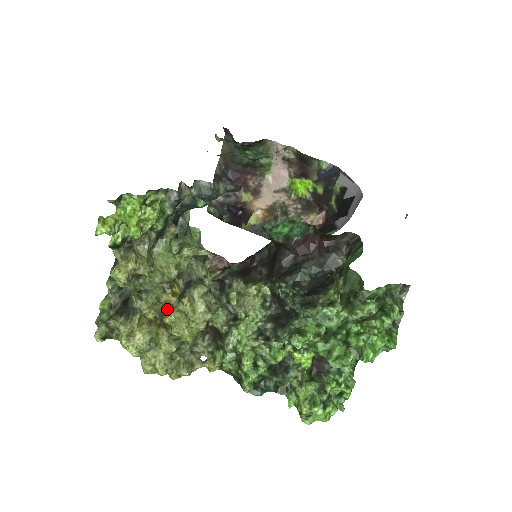
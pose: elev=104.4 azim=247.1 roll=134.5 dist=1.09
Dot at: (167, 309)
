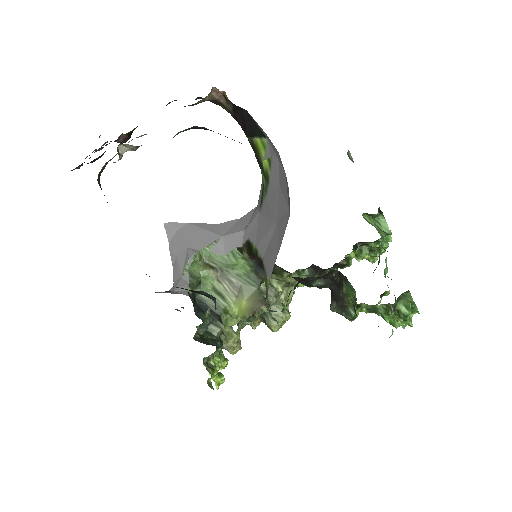
Dot at: (262, 321)
